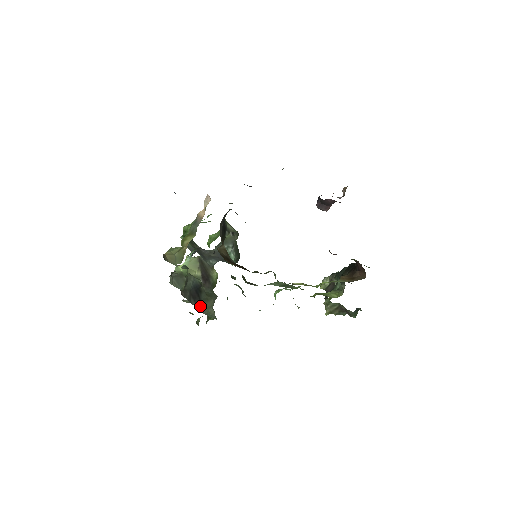
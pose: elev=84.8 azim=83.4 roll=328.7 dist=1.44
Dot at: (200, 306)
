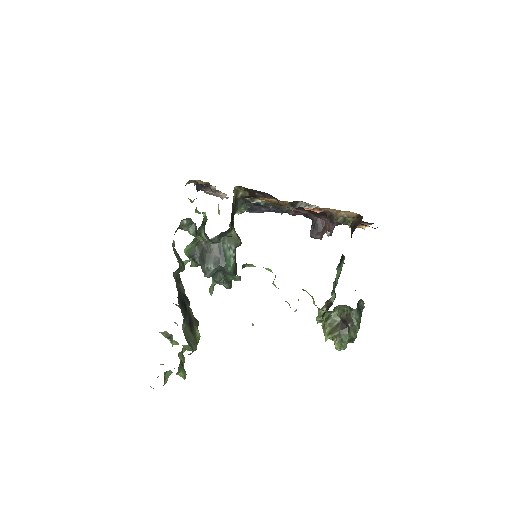
Dot at: (184, 318)
